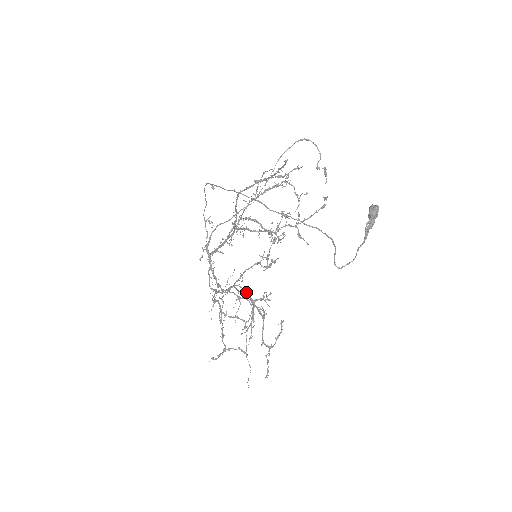
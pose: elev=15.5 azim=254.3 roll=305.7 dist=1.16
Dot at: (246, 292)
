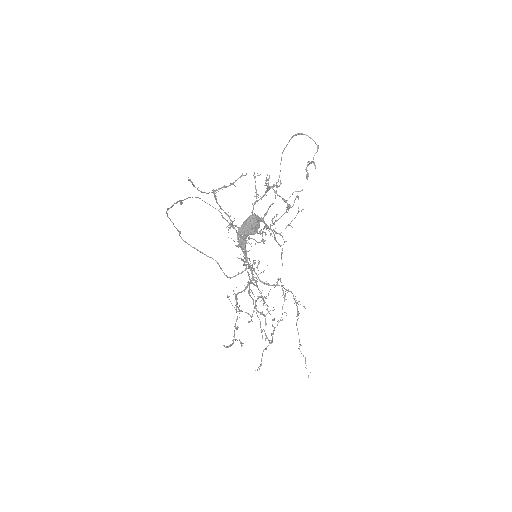
Dot at: occluded
